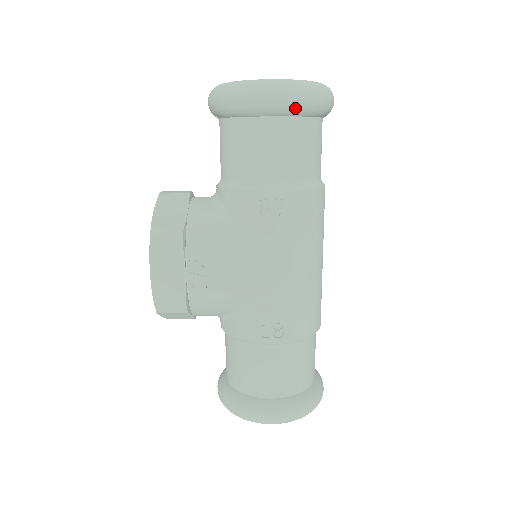
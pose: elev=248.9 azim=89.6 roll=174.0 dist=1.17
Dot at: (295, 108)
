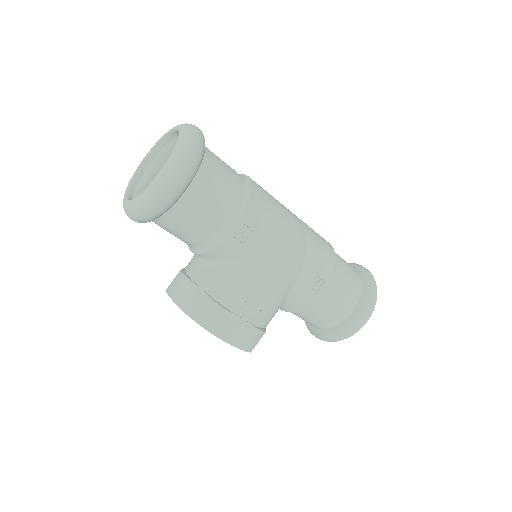
Dot at: (194, 171)
